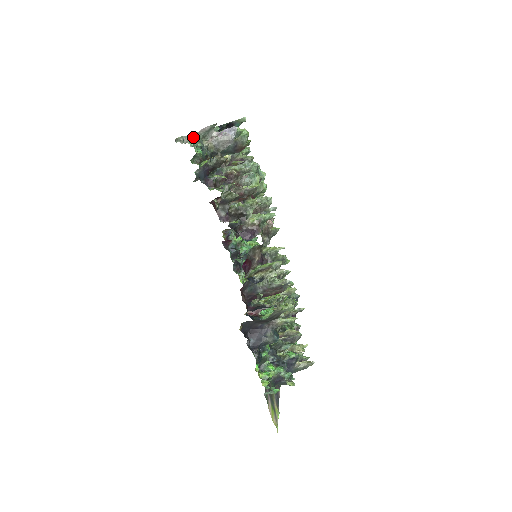
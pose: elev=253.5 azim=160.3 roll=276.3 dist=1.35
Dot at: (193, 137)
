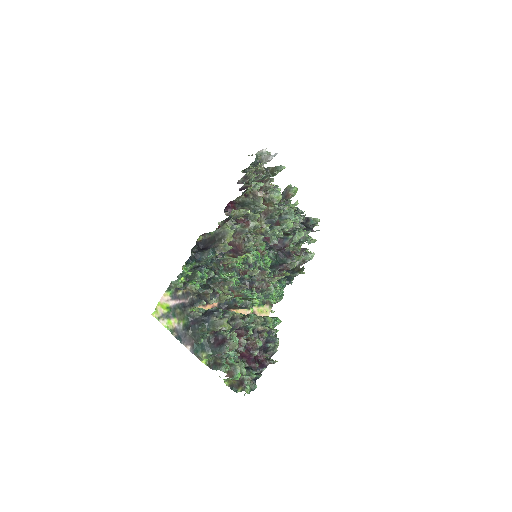
Dot at: occluded
